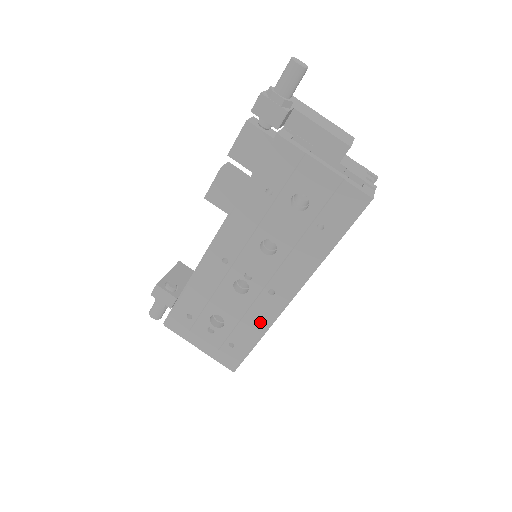
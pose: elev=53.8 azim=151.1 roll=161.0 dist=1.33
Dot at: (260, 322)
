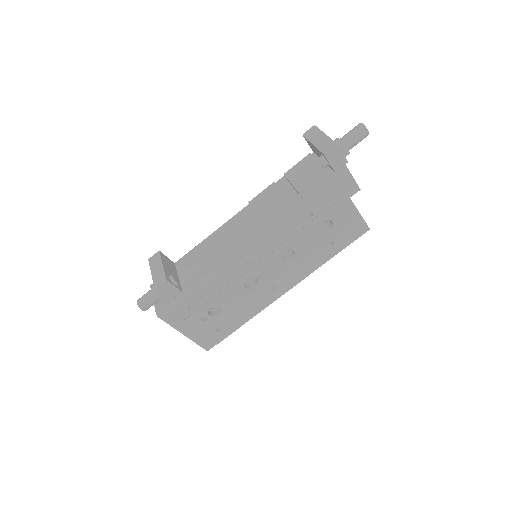
Dot at: (253, 311)
